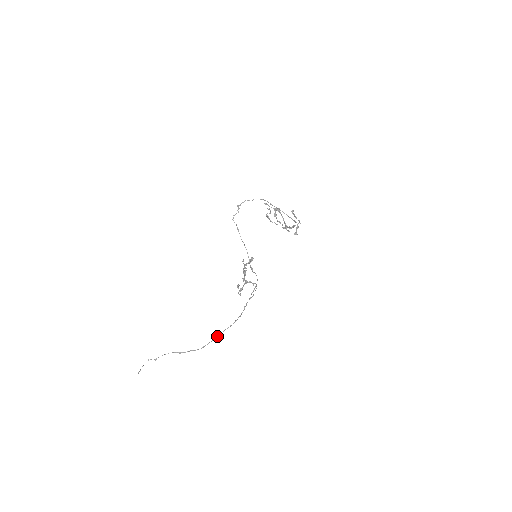
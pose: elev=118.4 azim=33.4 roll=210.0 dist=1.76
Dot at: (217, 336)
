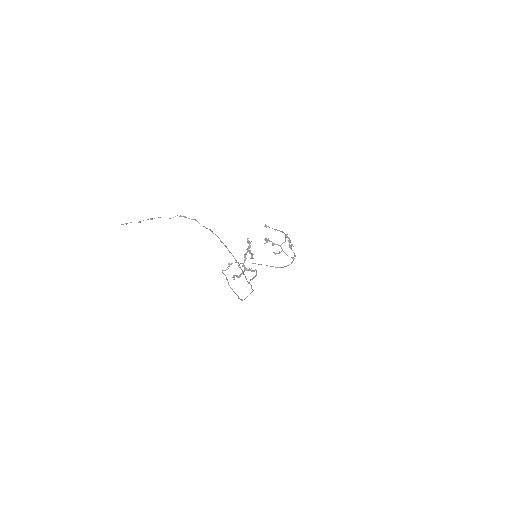
Dot at: occluded
